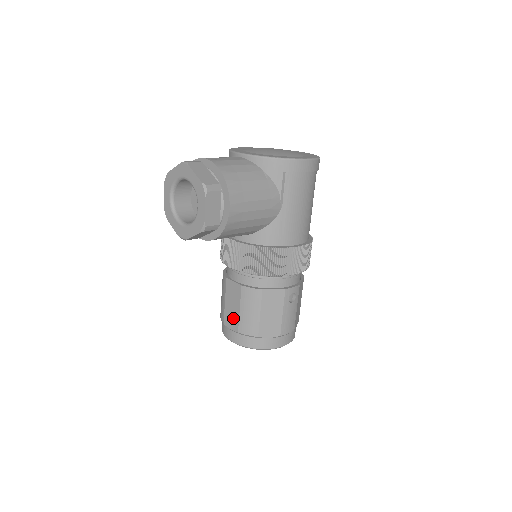
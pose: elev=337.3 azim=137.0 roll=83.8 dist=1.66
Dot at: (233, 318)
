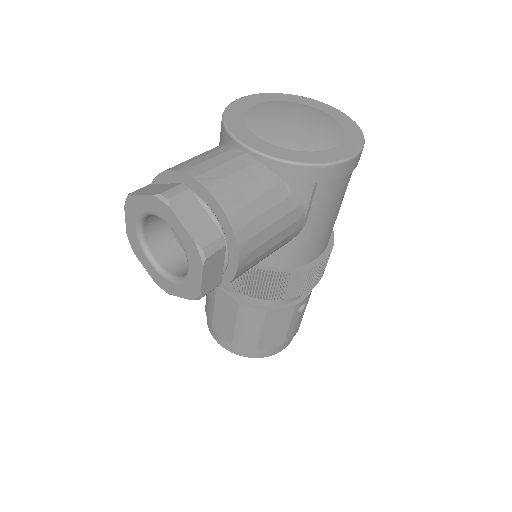
Dot at: (225, 328)
